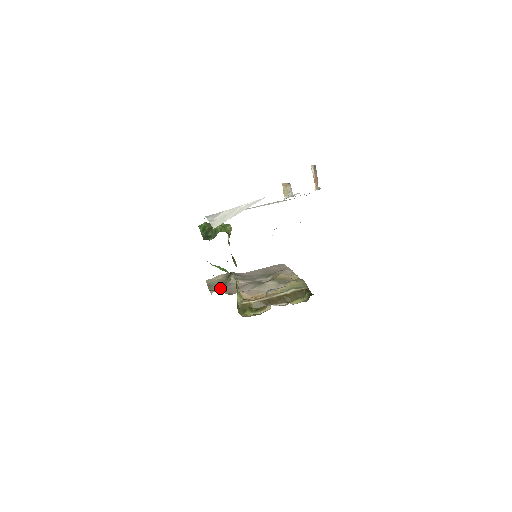
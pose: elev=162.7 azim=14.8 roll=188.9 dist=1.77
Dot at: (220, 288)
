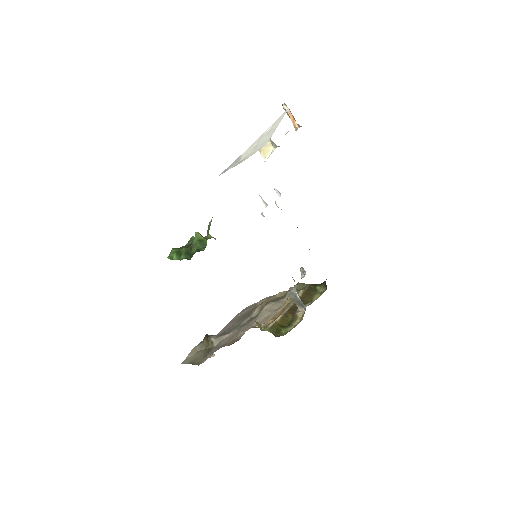
Dot at: (212, 352)
